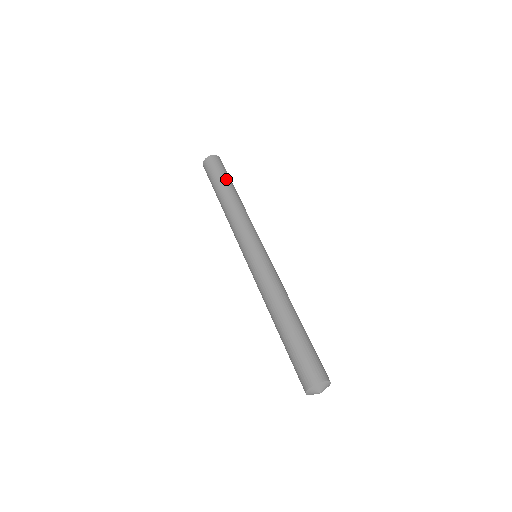
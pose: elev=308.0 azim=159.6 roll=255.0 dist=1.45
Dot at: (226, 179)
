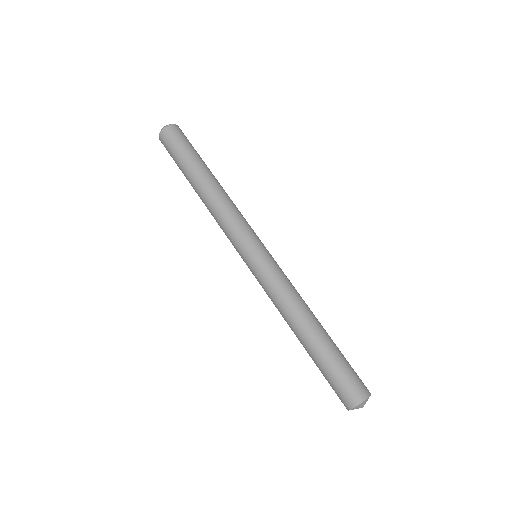
Dot at: (187, 163)
